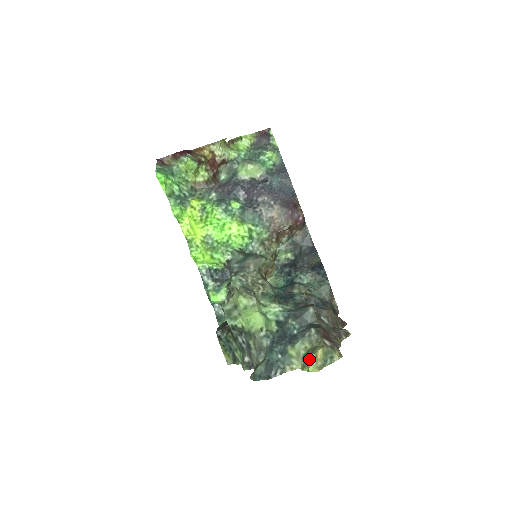
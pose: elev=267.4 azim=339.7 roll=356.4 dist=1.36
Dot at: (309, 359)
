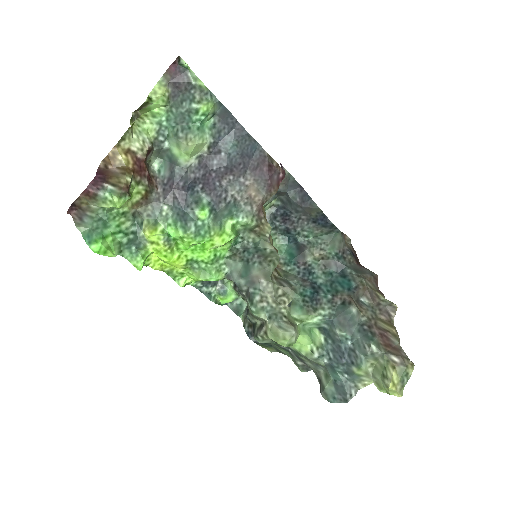
Dot at: (387, 388)
